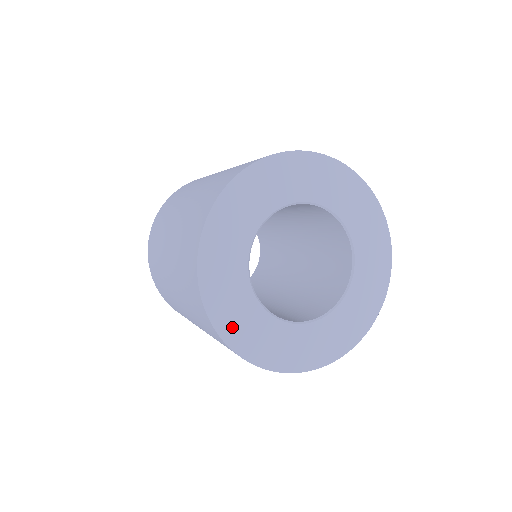
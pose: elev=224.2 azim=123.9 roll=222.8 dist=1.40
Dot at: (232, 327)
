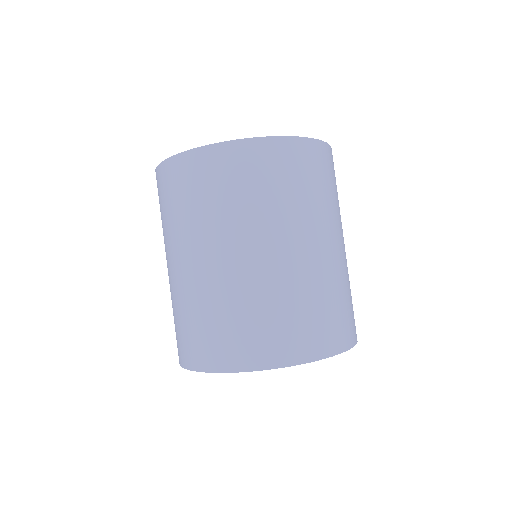
Dot at: occluded
